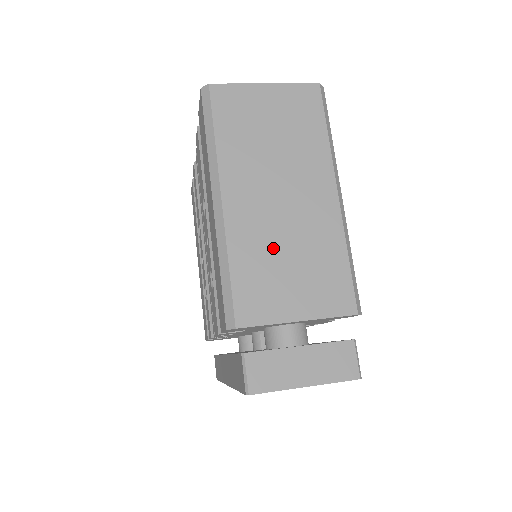
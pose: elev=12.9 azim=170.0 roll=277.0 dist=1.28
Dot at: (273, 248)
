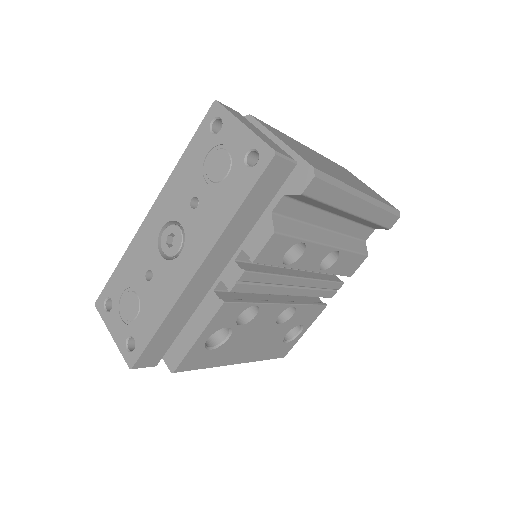
Dot at: (305, 151)
